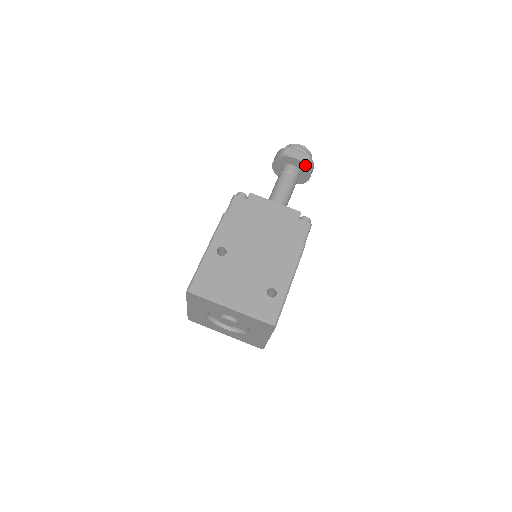
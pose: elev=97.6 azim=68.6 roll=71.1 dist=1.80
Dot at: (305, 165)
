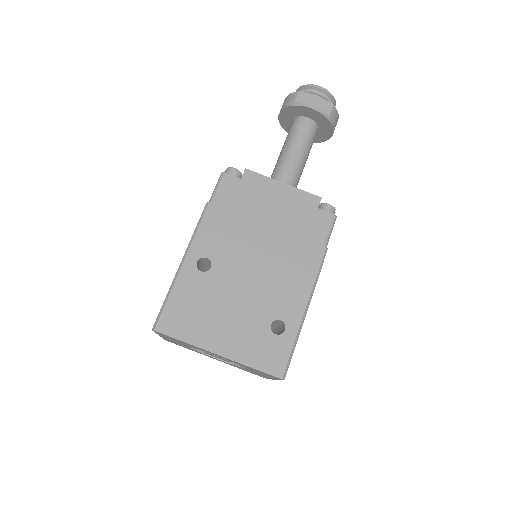
Dot at: (326, 118)
